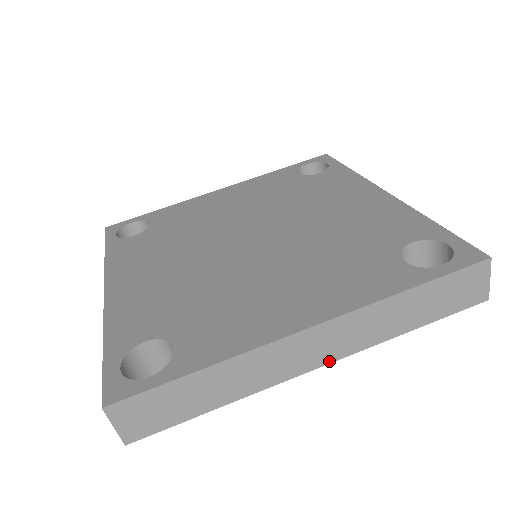
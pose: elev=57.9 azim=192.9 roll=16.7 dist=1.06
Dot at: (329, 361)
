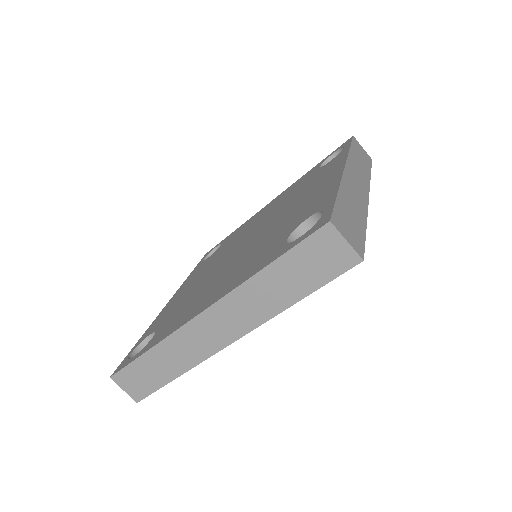
Dot at: (368, 191)
